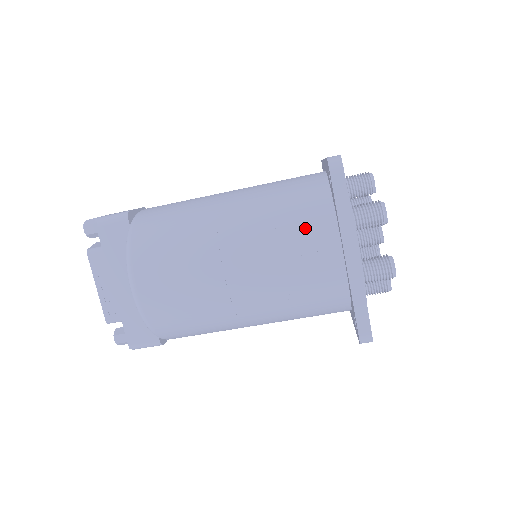
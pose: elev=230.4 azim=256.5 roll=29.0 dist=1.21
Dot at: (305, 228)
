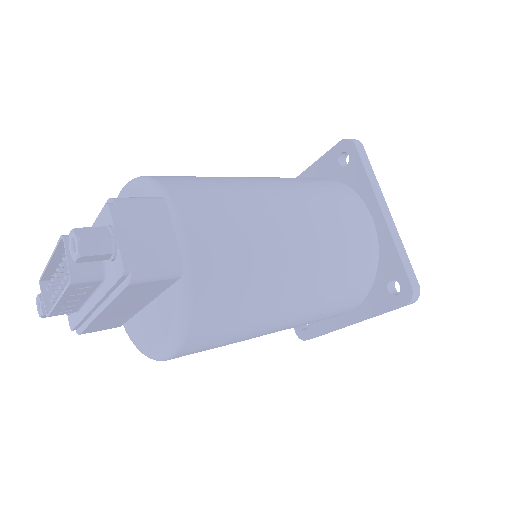
Dot at: (343, 306)
